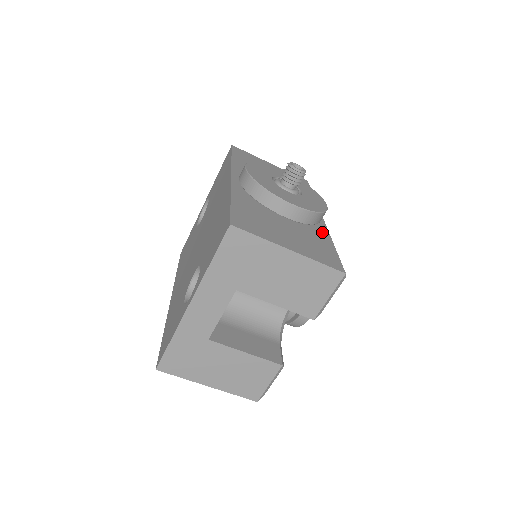
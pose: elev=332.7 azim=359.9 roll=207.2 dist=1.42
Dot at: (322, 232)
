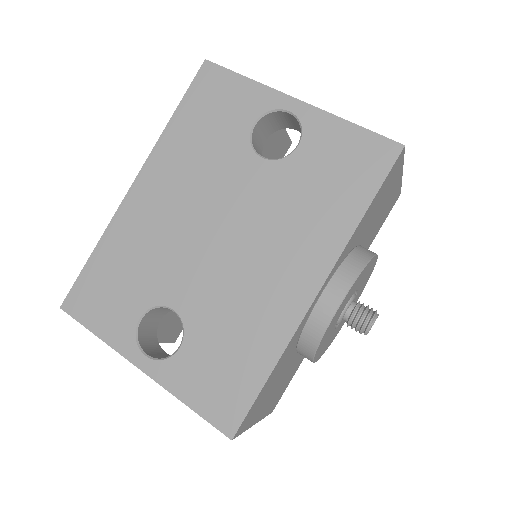
Dot at: occluded
